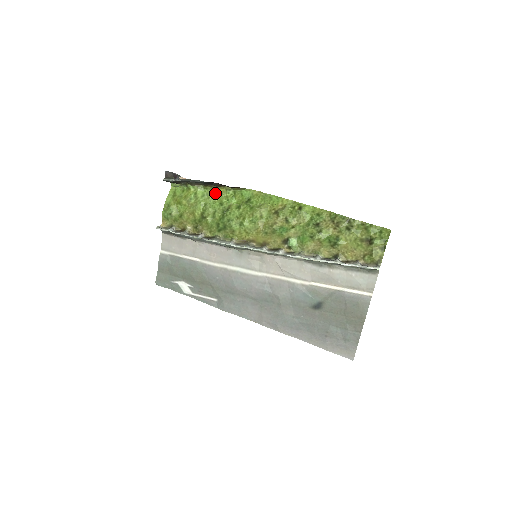
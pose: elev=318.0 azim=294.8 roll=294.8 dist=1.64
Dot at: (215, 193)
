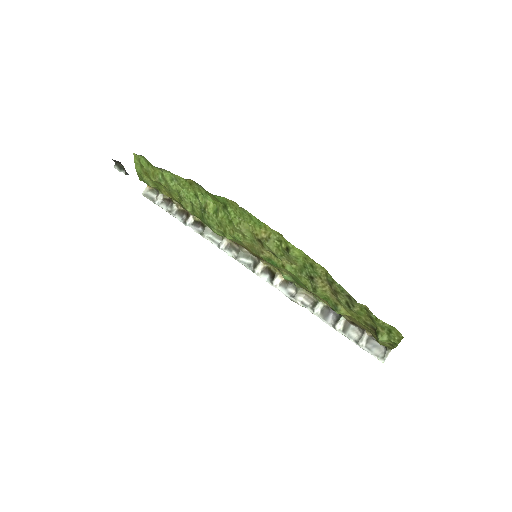
Dot at: (184, 180)
